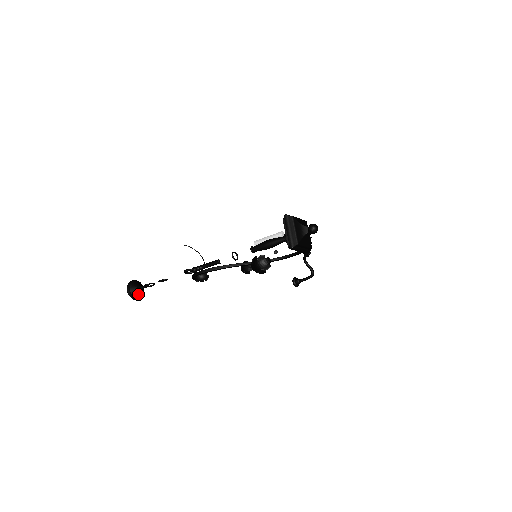
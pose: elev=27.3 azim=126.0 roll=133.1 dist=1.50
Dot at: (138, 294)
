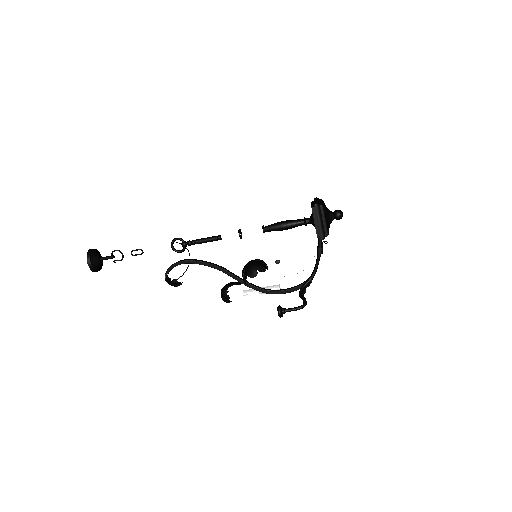
Dot at: (96, 261)
